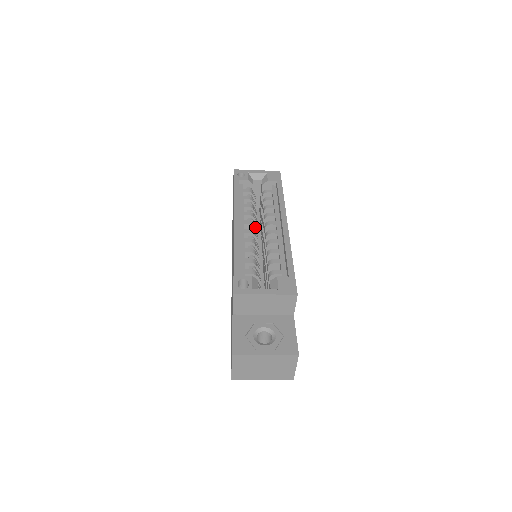
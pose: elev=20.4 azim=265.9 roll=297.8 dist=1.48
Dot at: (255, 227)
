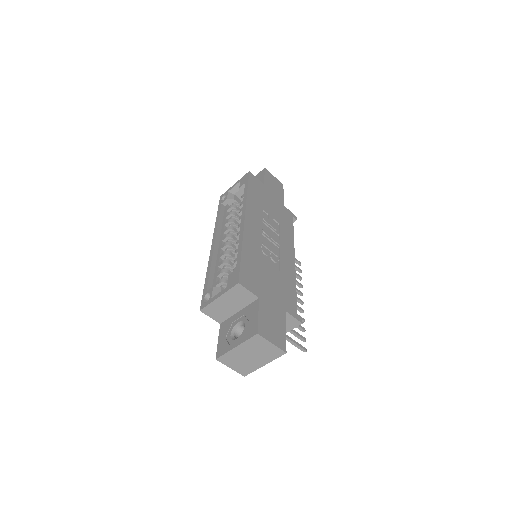
Dot at: (236, 236)
